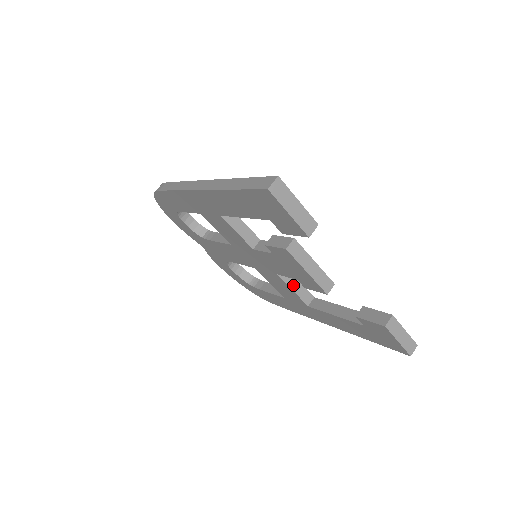
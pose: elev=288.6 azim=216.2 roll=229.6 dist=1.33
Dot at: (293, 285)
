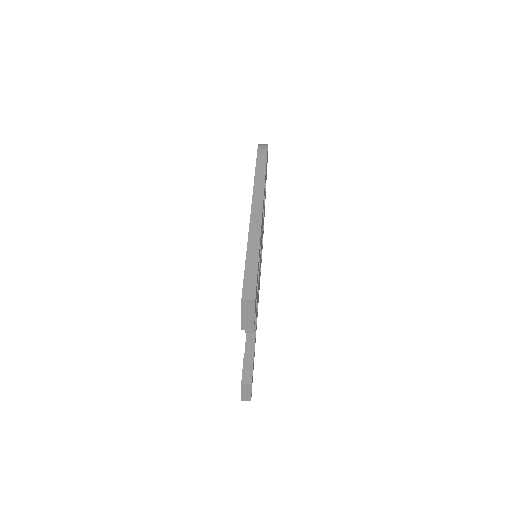
Dot at: occluded
